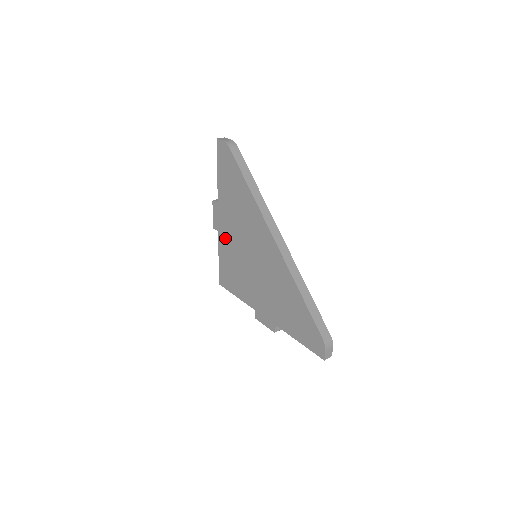
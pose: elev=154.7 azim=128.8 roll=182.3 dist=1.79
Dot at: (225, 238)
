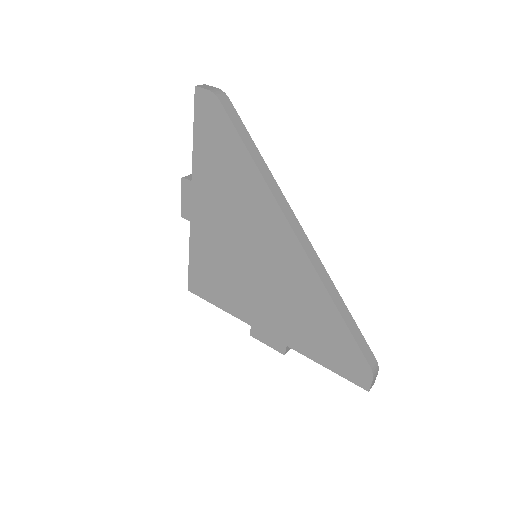
Dot at: (203, 231)
